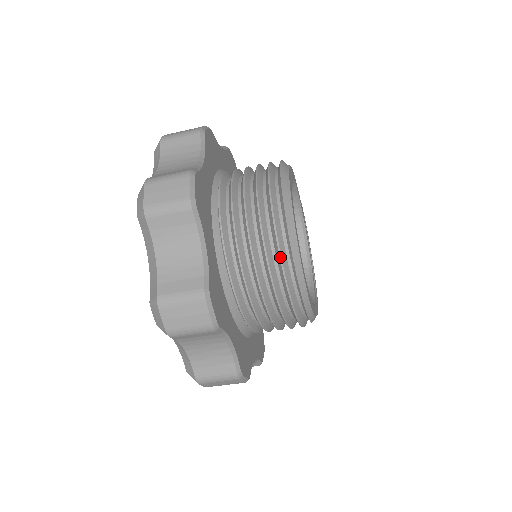
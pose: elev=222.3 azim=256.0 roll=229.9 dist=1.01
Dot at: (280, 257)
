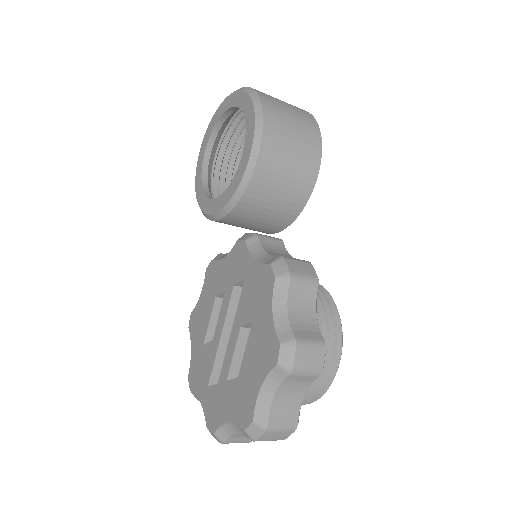
Dot at: occluded
